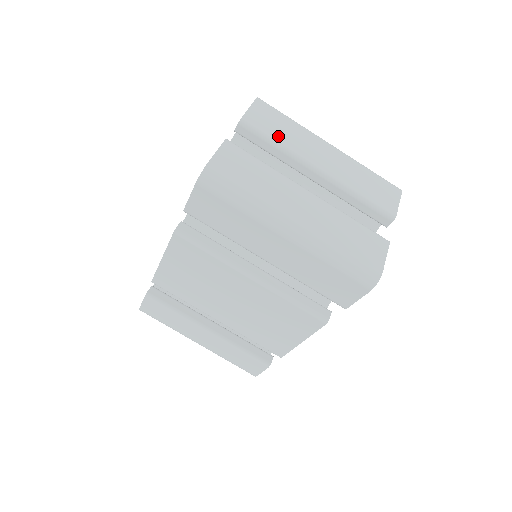
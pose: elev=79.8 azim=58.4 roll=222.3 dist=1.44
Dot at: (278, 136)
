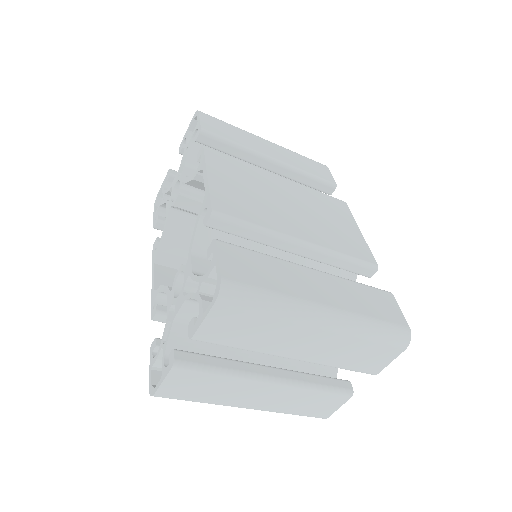
Dot at: (242, 342)
